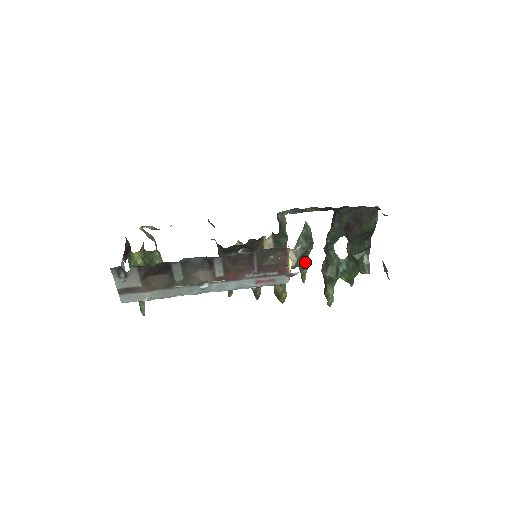
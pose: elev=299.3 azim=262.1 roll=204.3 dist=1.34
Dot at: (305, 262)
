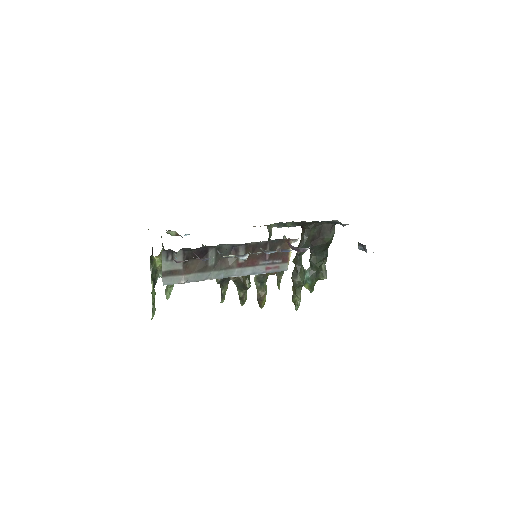
Dot at: occluded
